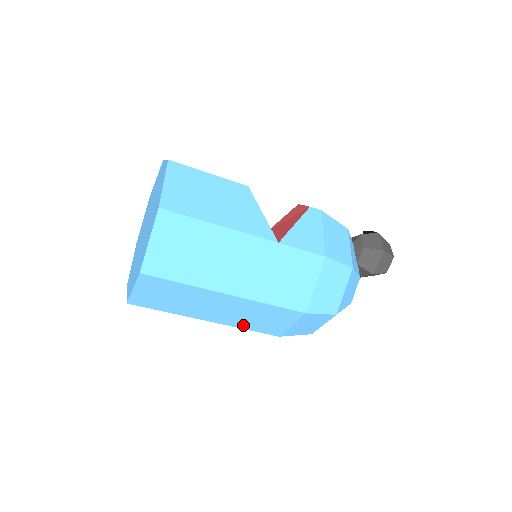
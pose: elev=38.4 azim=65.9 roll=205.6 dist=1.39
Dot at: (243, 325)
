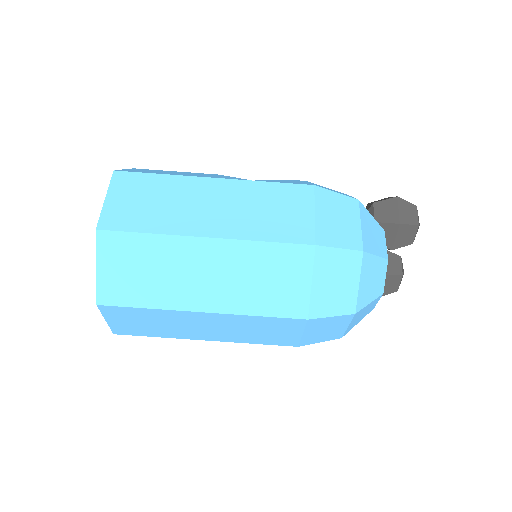
Dot at: (250, 306)
